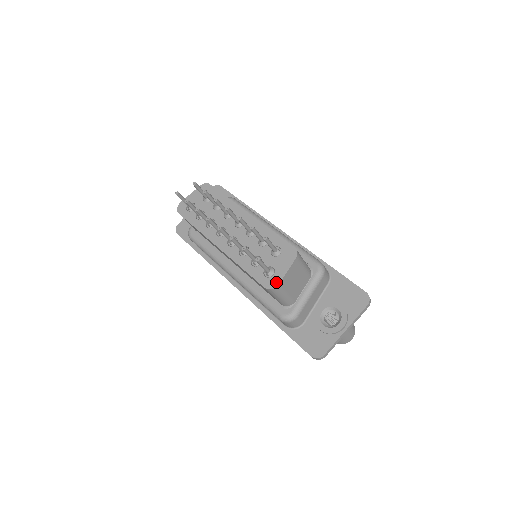
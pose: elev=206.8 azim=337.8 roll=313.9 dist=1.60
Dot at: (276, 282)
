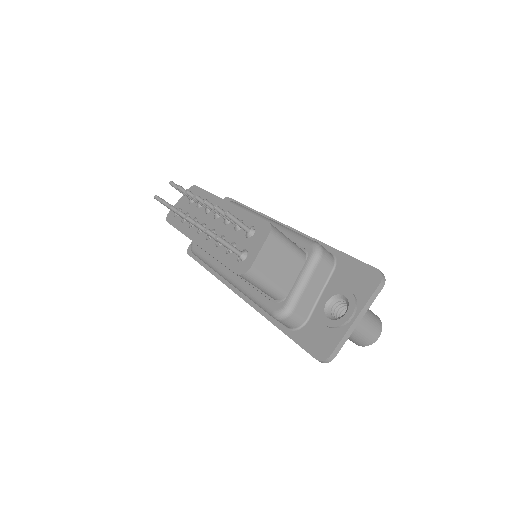
Dot at: (248, 265)
